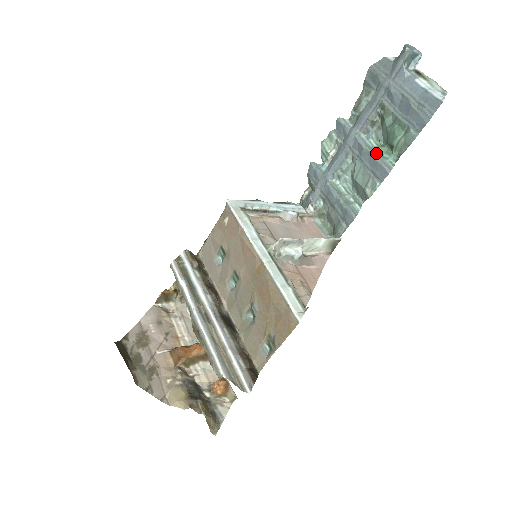
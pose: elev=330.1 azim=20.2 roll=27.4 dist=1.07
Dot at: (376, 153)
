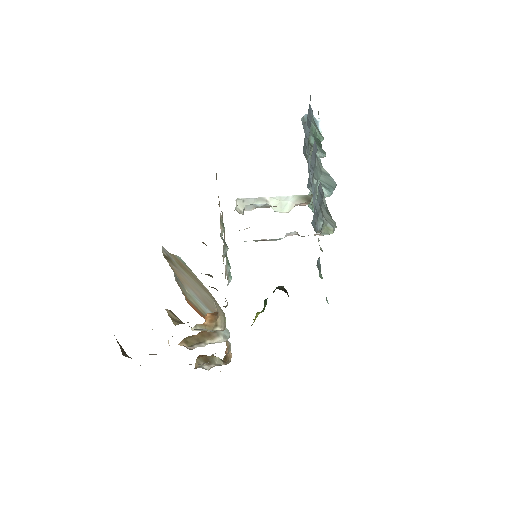
Dot at: occluded
